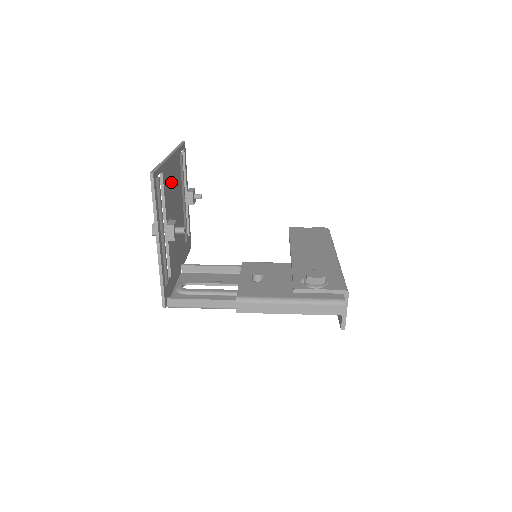
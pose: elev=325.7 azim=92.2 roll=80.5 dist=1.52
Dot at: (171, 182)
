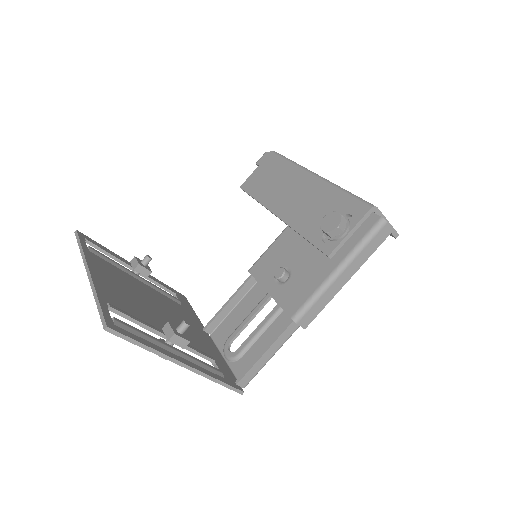
Dot at: (119, 292)
